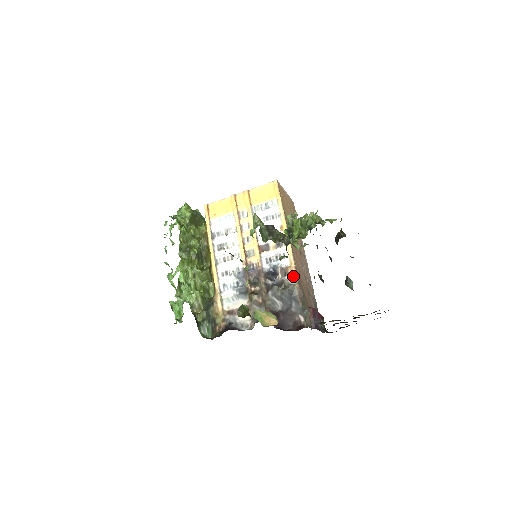
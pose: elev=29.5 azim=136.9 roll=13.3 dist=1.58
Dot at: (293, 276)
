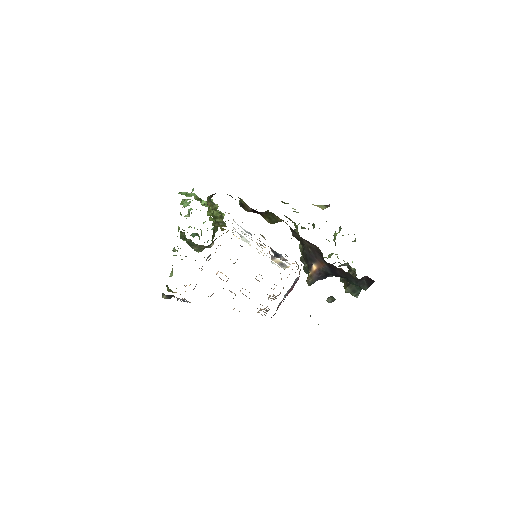
Dot at: occluded
